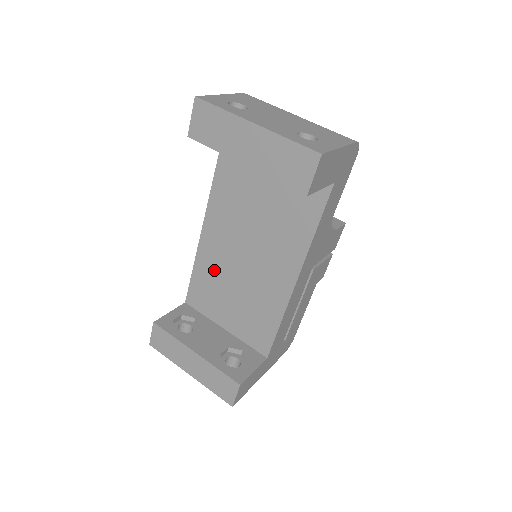
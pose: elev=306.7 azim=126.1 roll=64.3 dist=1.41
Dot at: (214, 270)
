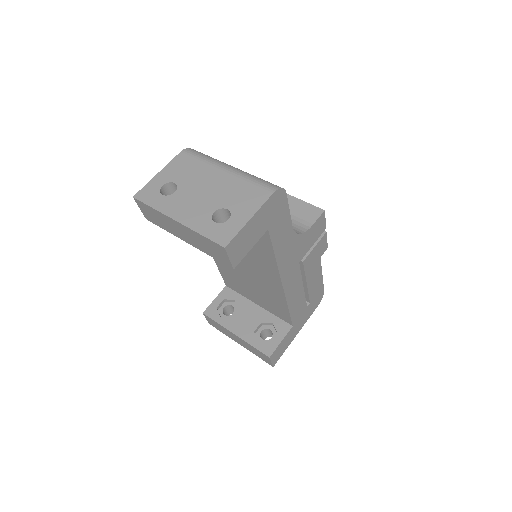
Dot at: (230, 270)
